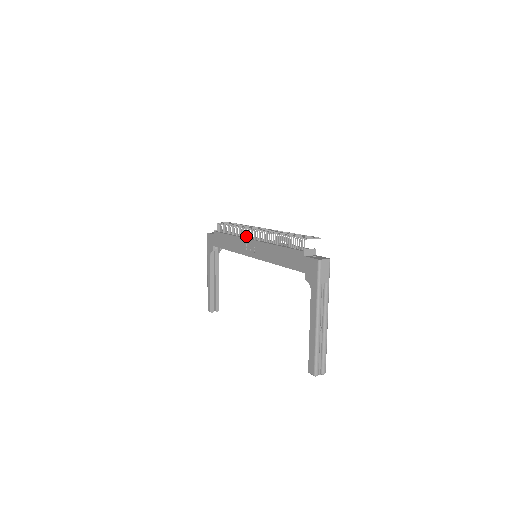
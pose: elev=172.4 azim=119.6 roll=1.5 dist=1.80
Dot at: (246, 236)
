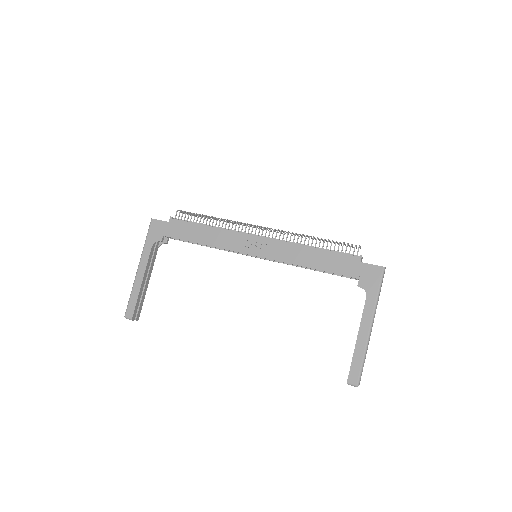
Dot at: (245, 232)
